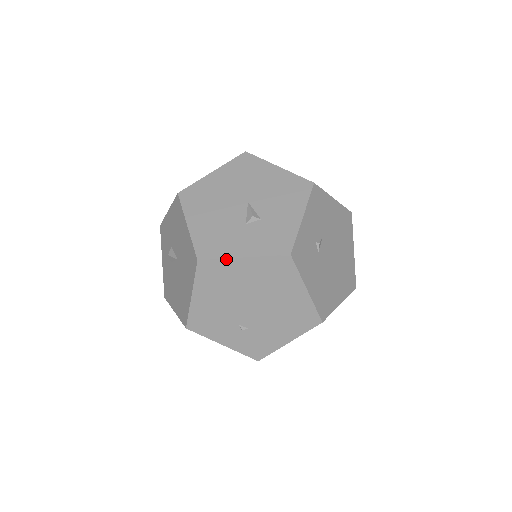
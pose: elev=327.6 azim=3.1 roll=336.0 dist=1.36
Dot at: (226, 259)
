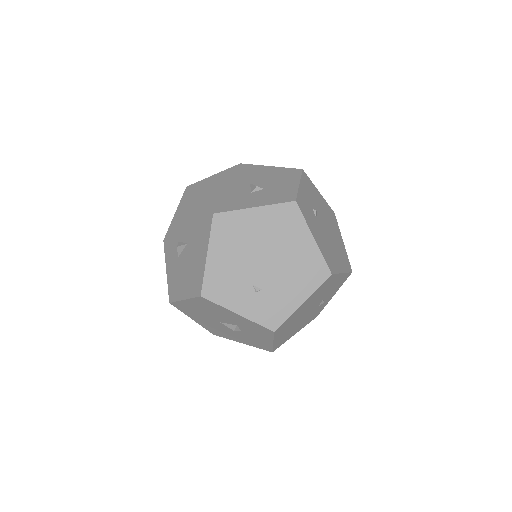
Dot at: (239, 210)
